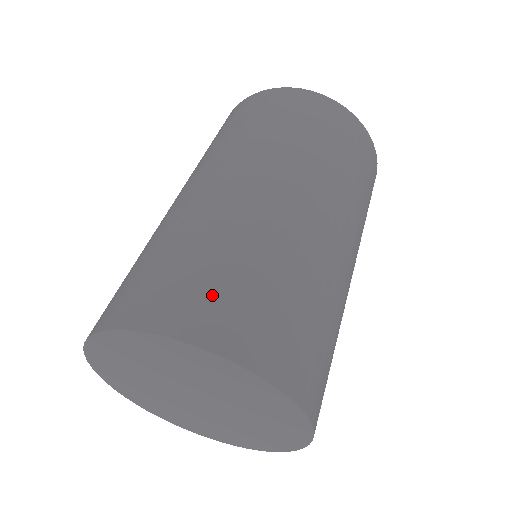
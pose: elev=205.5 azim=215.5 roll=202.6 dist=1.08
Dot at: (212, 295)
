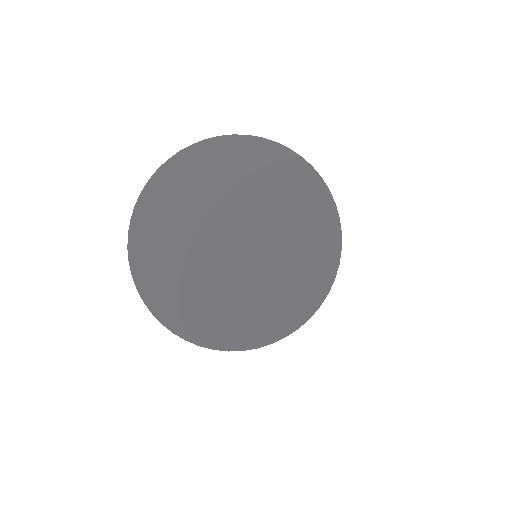
Dot at: occluded
